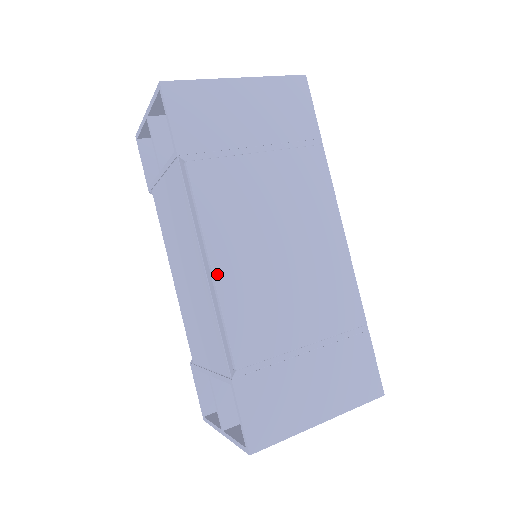
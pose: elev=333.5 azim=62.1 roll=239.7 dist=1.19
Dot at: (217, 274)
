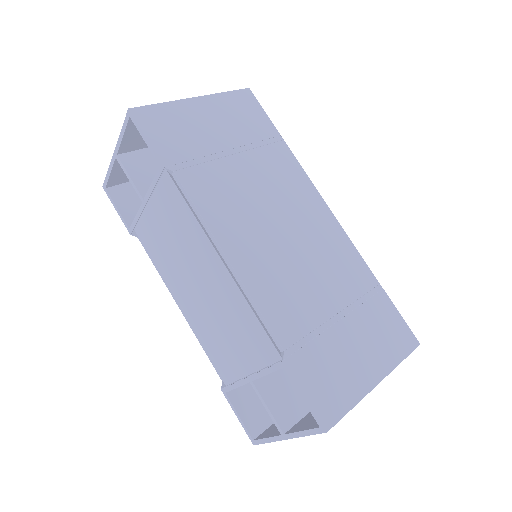
Dot at: (235, 265)
